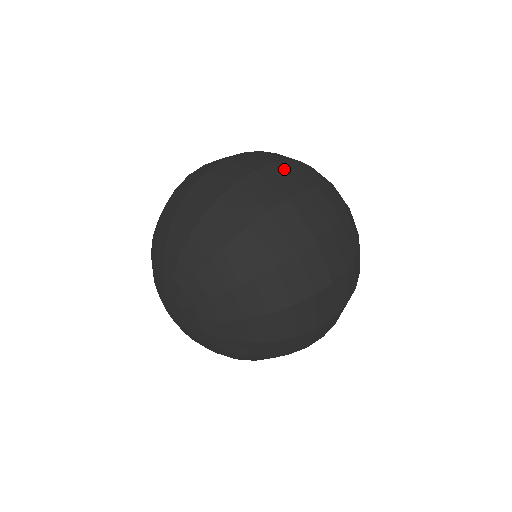
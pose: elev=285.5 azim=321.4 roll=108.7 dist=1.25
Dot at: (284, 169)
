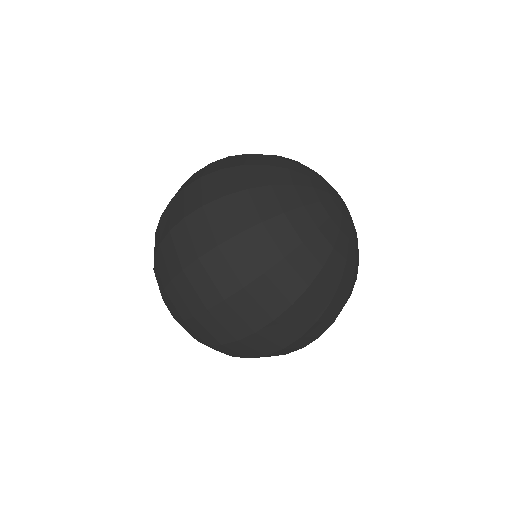
Dot at: occluded
